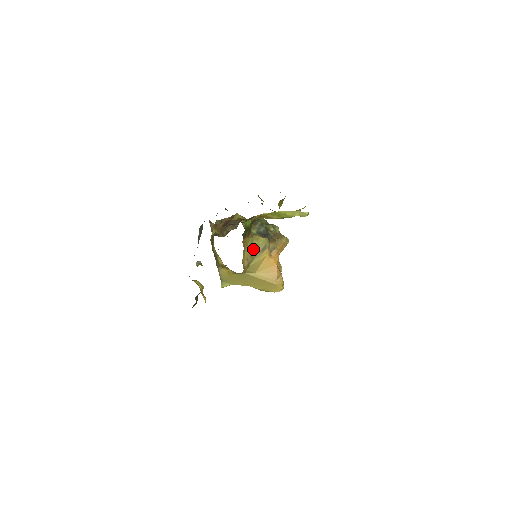
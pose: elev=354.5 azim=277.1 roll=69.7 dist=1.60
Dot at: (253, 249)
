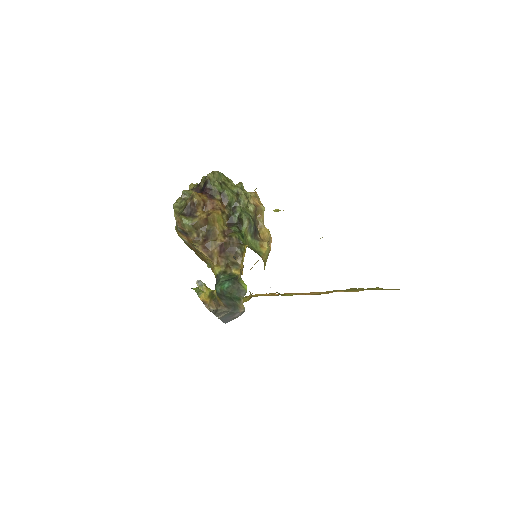
Dot at: occluded
